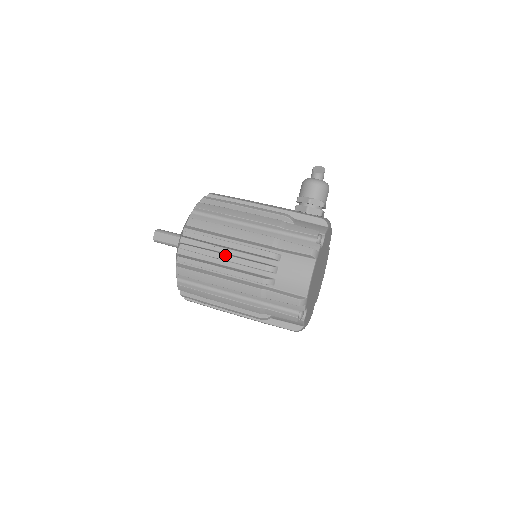
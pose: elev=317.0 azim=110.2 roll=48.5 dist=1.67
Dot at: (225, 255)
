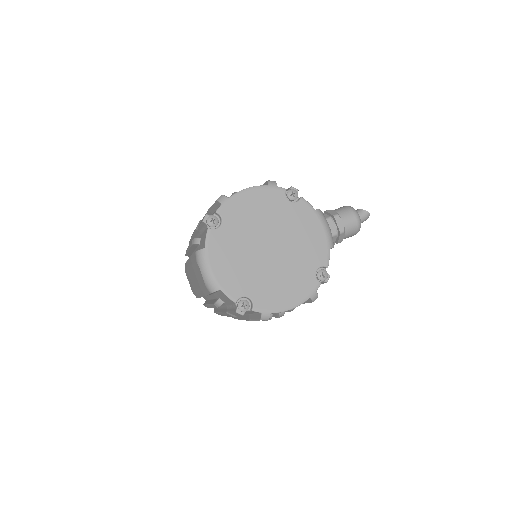
Dot at: occluded
